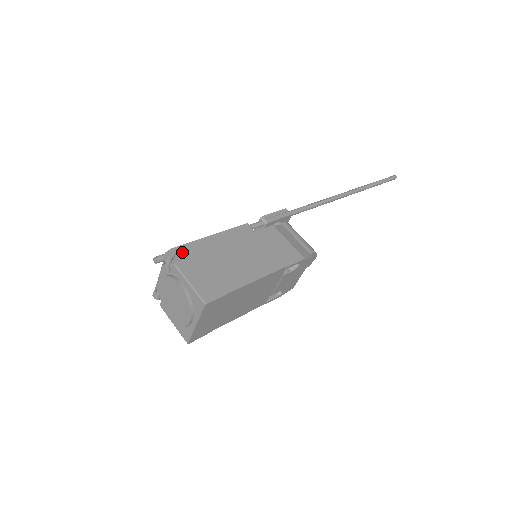
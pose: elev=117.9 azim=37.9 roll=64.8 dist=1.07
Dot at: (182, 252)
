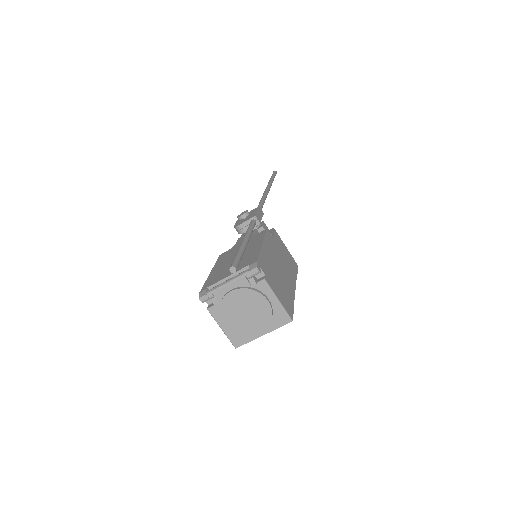
Dot at: (262, 265)
